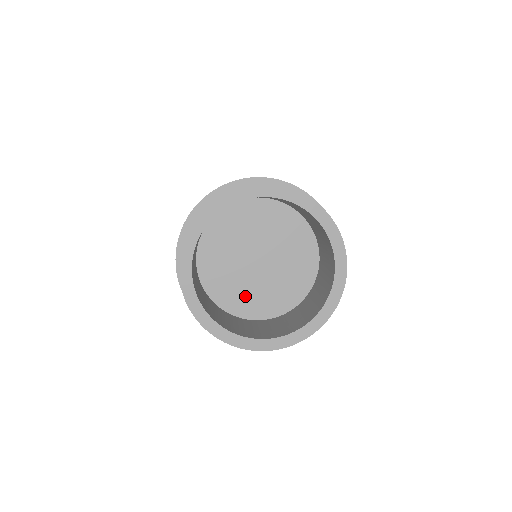
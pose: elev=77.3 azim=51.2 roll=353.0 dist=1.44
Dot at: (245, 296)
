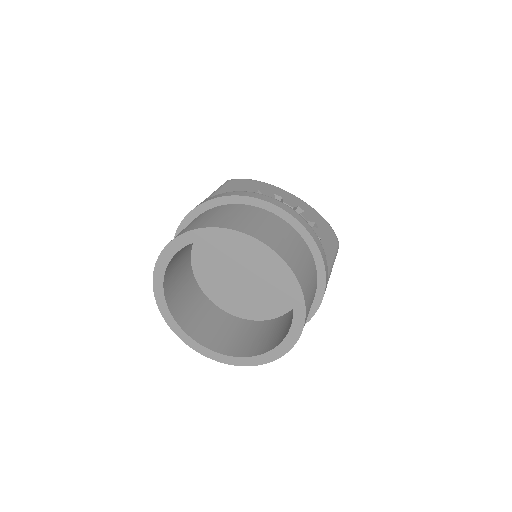
Dot at: (243, 301)
